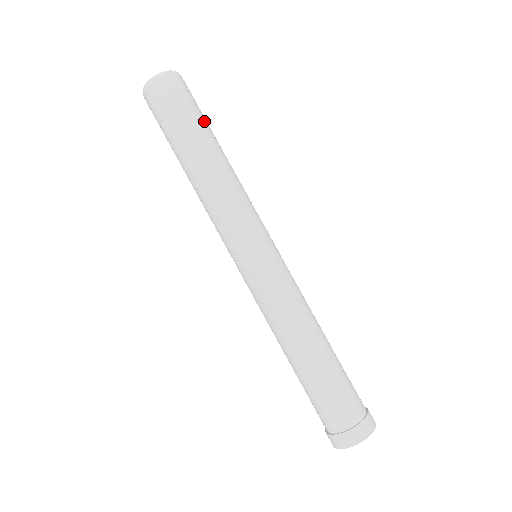
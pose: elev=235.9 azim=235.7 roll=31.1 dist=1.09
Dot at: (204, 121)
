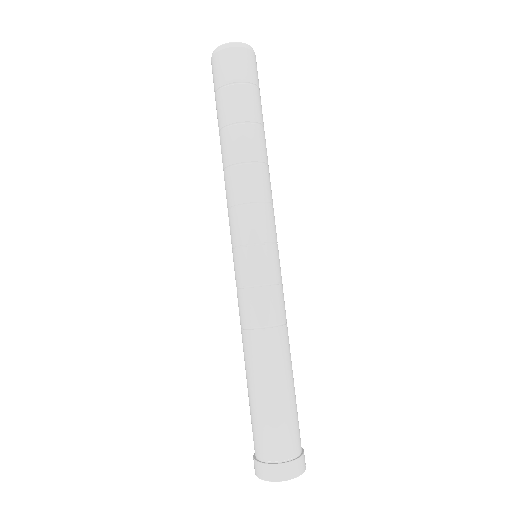
Dot at: (261, 106)
